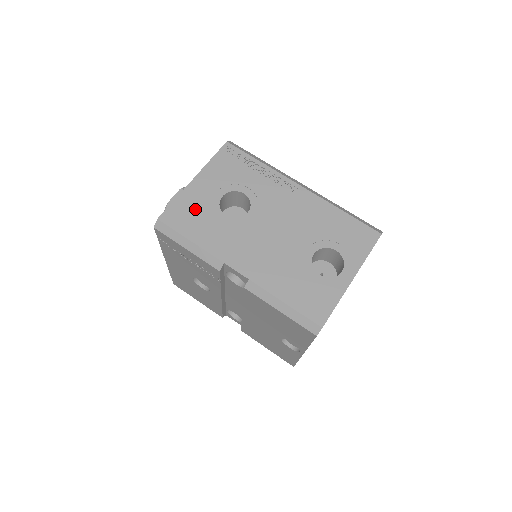
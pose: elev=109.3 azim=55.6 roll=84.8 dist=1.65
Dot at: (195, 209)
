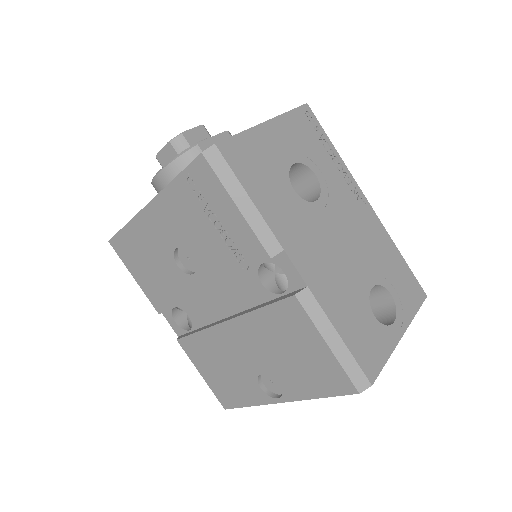
Dot at: (262, 160)
